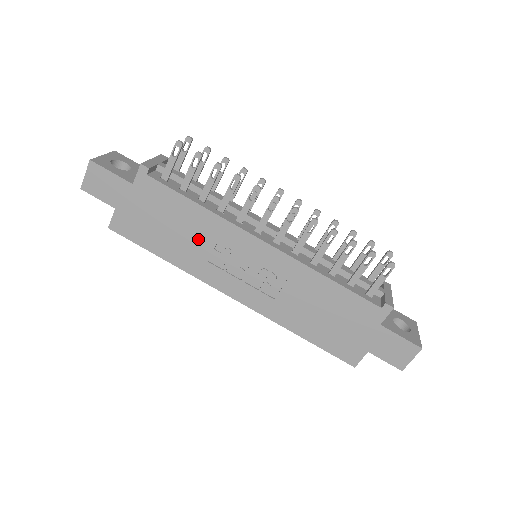
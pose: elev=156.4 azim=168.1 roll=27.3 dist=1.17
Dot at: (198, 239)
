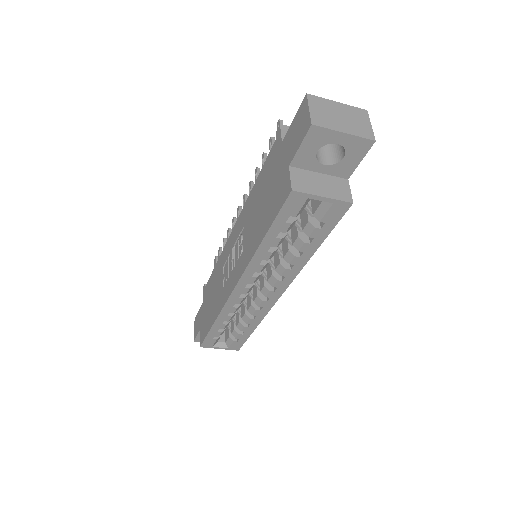
Dot at: (218, 283)
